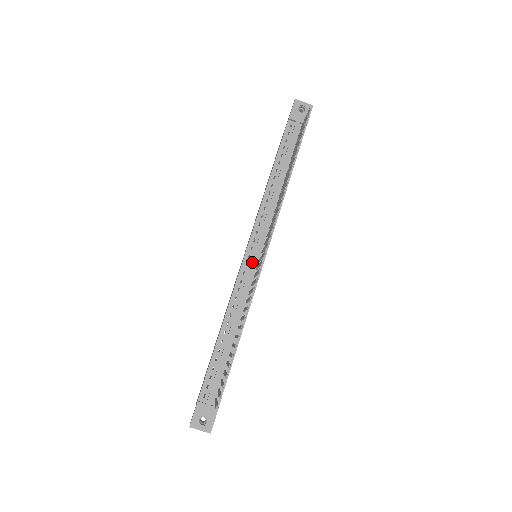
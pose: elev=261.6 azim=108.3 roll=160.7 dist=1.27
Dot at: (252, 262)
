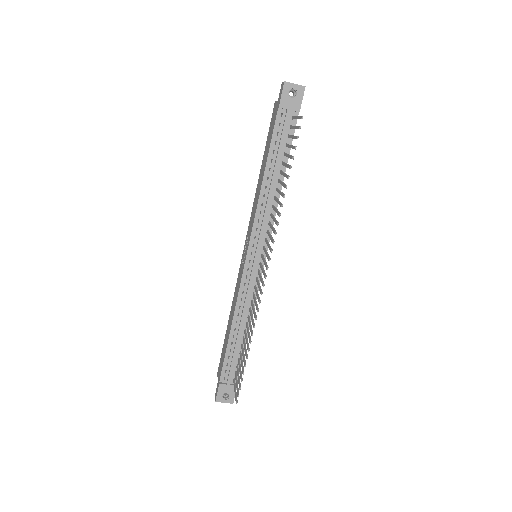
Dot at: (253, 267)
